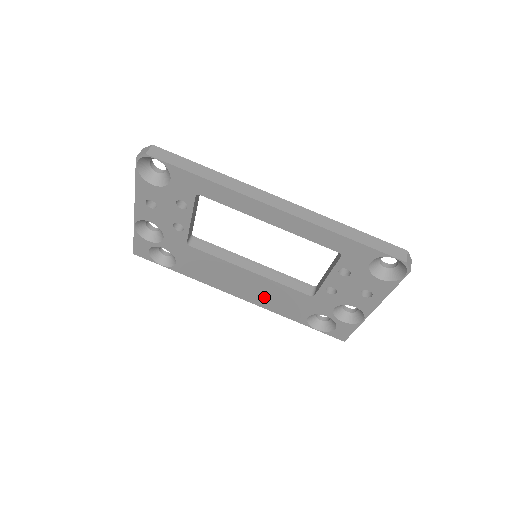
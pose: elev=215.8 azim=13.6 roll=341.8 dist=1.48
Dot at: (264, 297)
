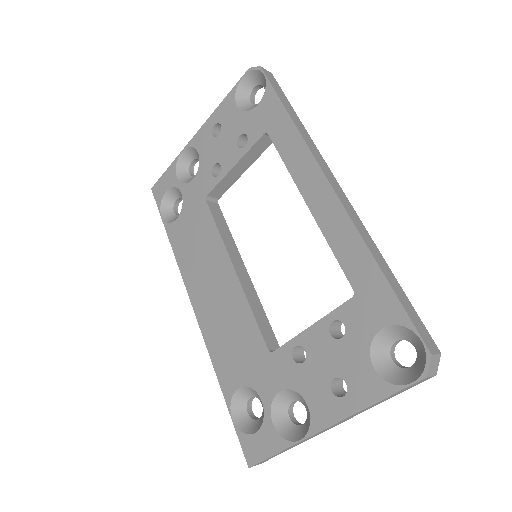
Dot at: (218, 321)
